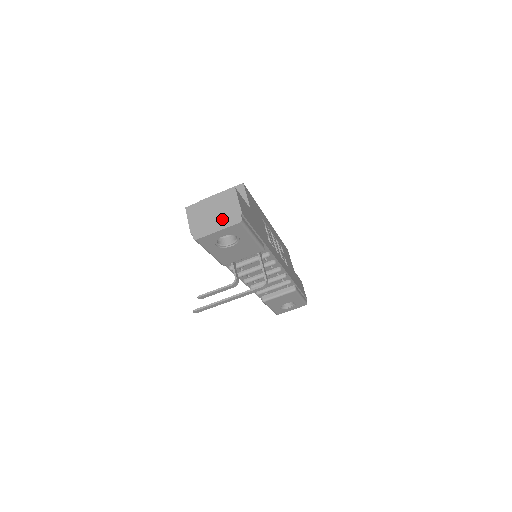
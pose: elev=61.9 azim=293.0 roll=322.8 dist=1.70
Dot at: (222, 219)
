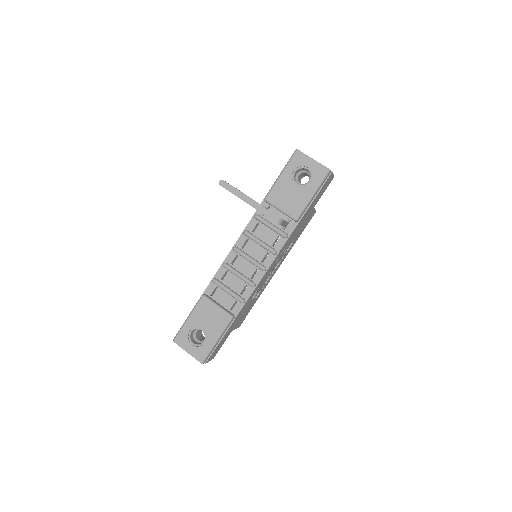
Dot at: occluded
